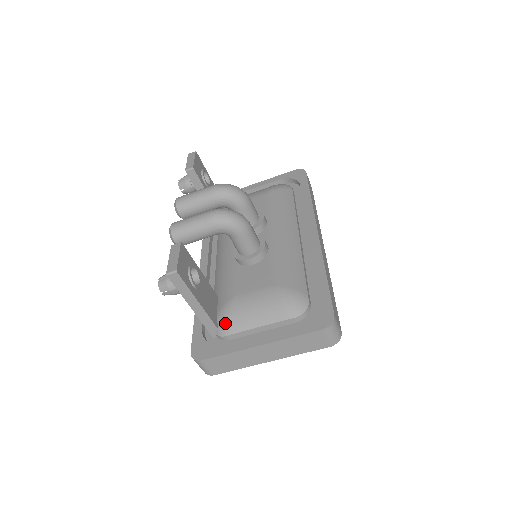
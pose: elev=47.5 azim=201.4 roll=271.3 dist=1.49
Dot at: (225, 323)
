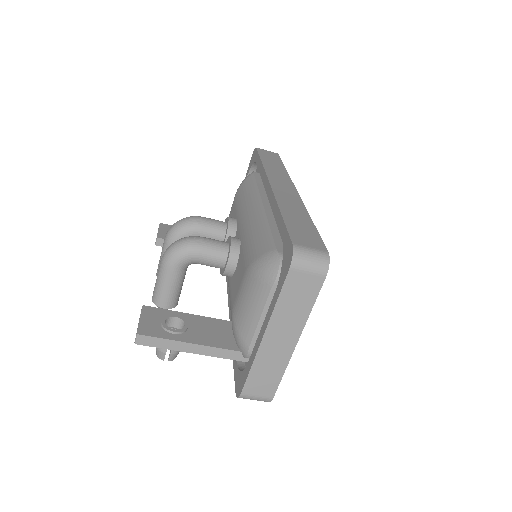
Dot at: (239, 341)
